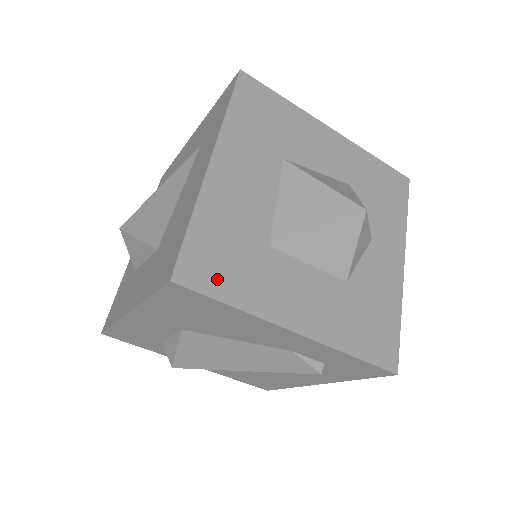
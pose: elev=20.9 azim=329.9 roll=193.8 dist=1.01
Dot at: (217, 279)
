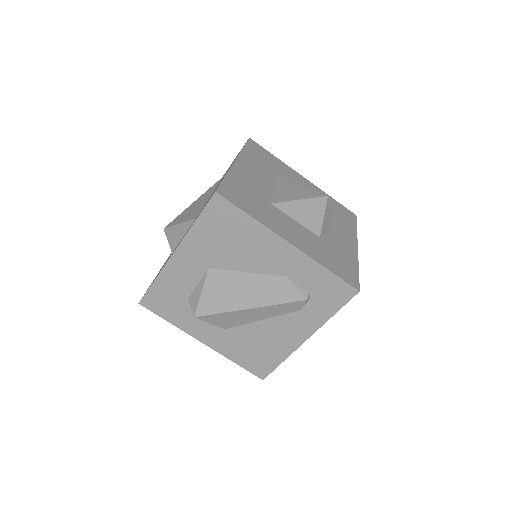
Dot at: (241, 202)
